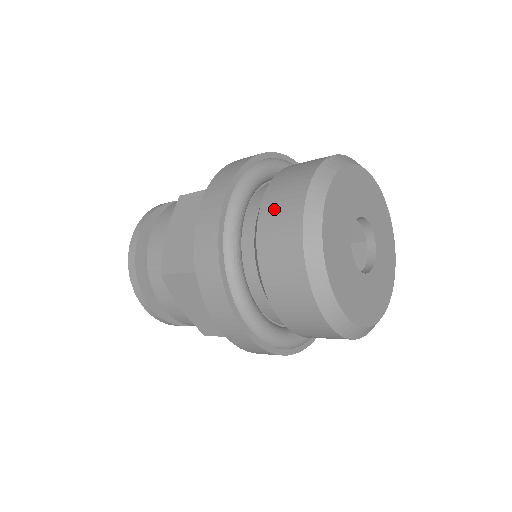
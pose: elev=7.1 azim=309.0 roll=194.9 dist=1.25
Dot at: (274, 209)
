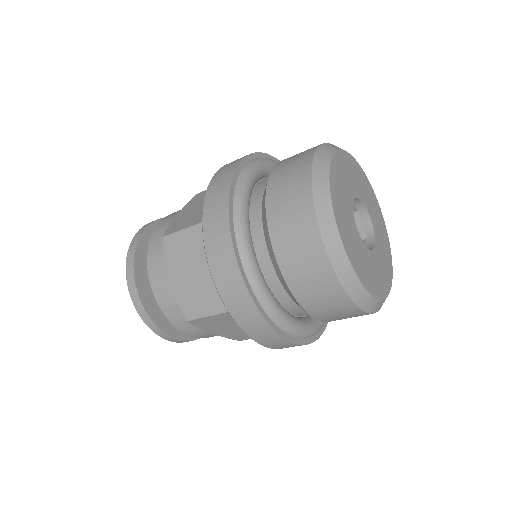
Dot at: (288, 241)
